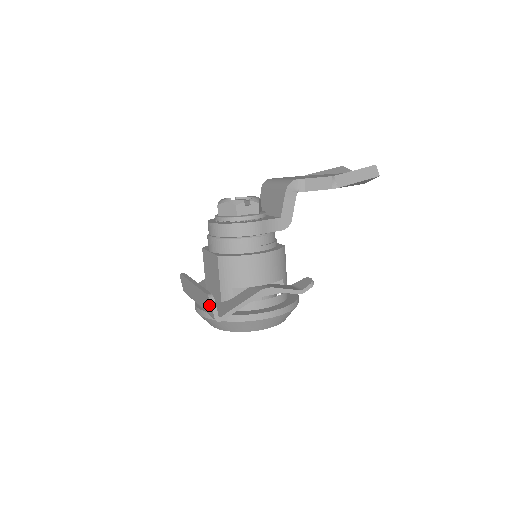
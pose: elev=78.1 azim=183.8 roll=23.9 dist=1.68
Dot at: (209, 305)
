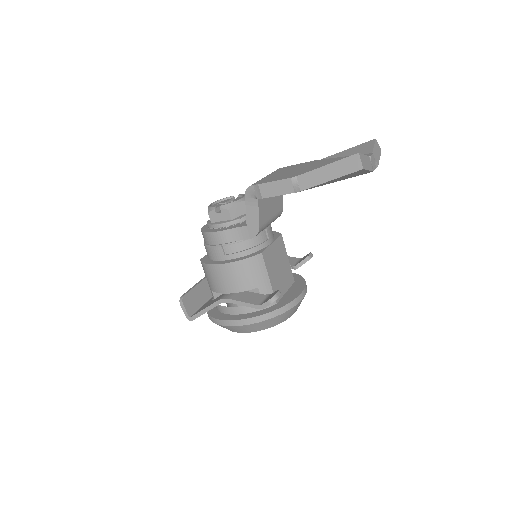
Dot at: occluded
